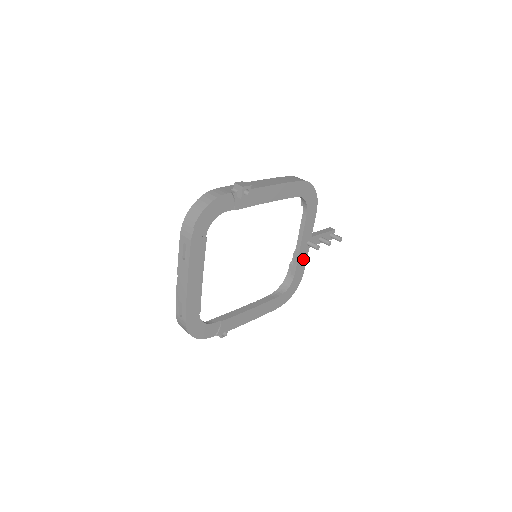
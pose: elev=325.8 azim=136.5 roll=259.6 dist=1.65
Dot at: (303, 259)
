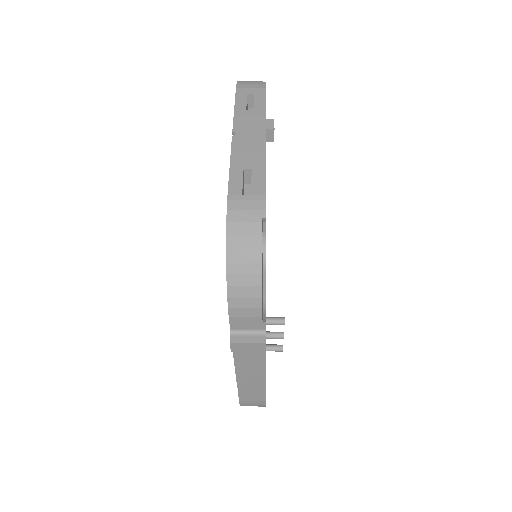
Dot at: occluded
